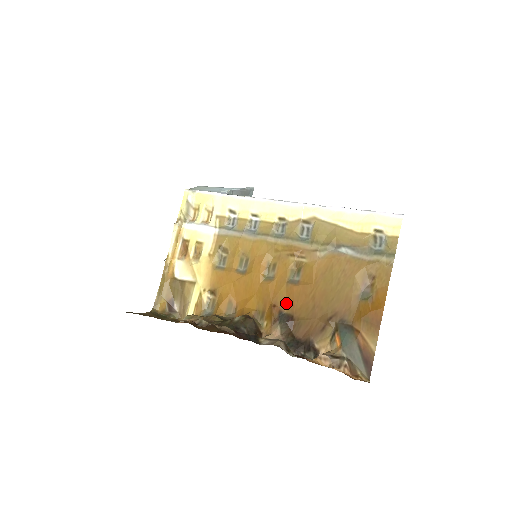
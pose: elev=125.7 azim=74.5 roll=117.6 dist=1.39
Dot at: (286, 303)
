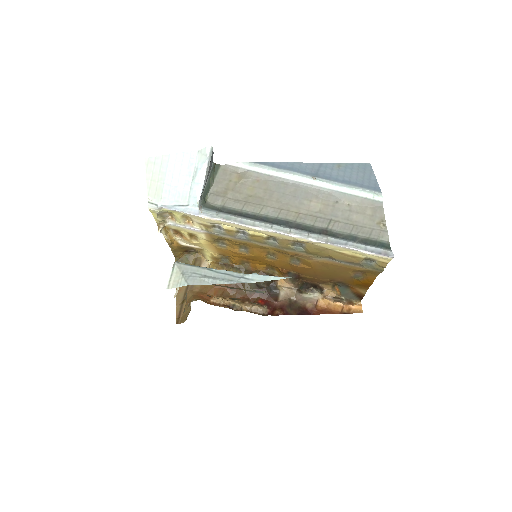
Dot at: (291, 269)
